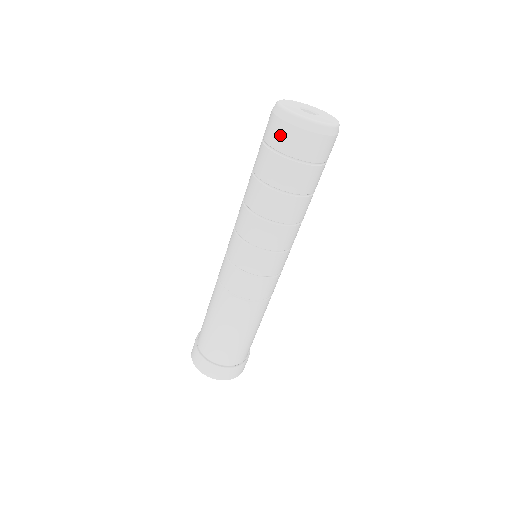
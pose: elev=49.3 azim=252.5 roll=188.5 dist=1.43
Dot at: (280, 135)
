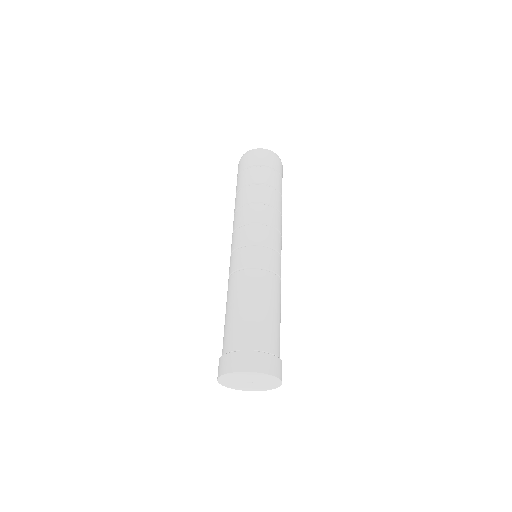
Dot at: (244, 162)
